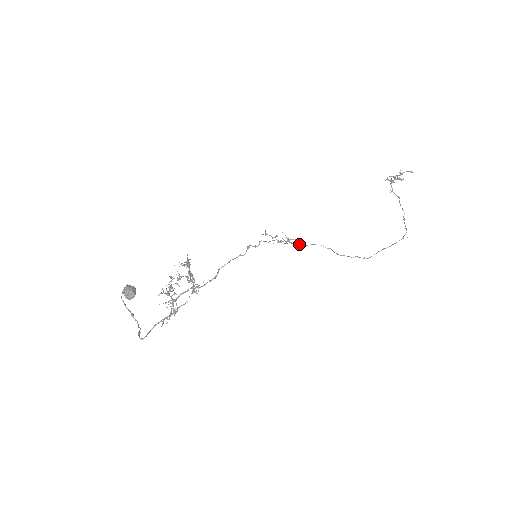
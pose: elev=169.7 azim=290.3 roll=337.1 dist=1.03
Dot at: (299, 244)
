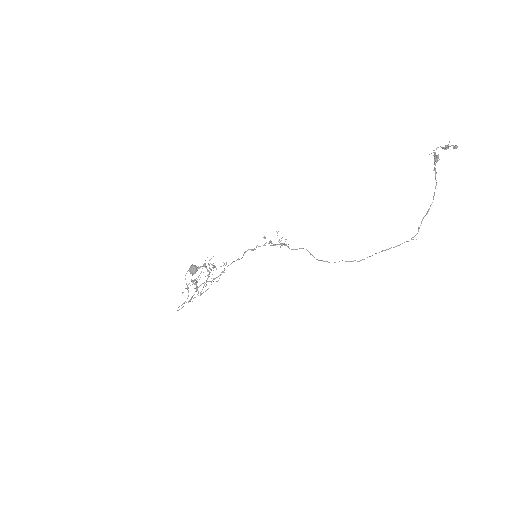
Dot at: (289, 248)
